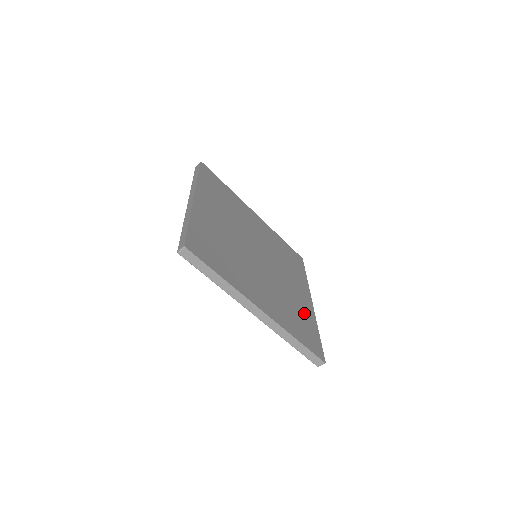
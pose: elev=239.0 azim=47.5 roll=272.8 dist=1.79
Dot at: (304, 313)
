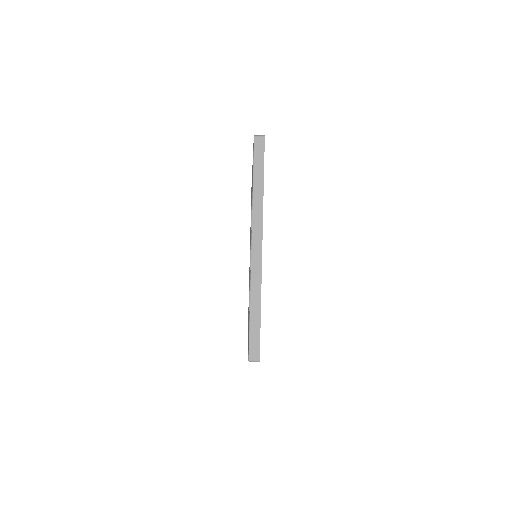
Dot at: occluded
